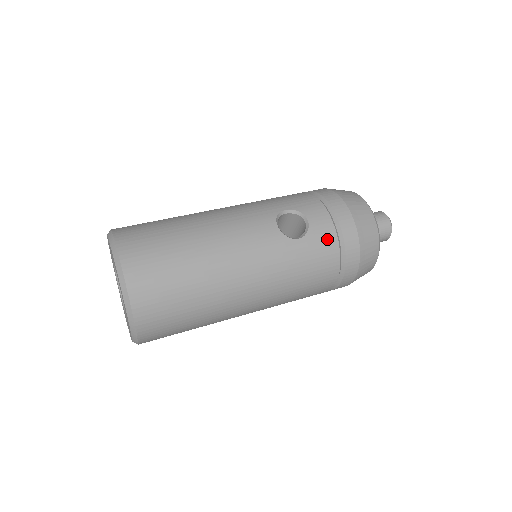
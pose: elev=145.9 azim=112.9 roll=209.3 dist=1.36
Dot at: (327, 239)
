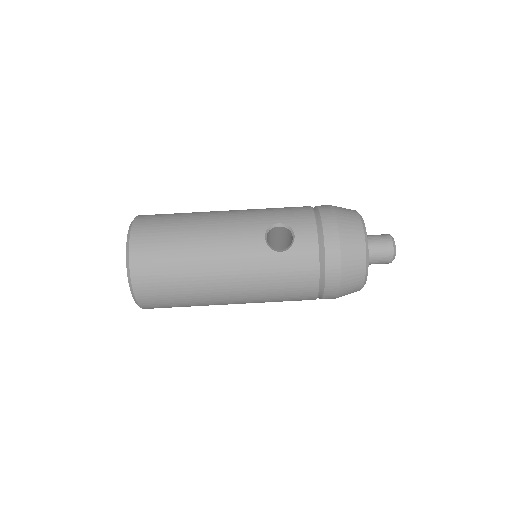
Dot at: (308, 256)
